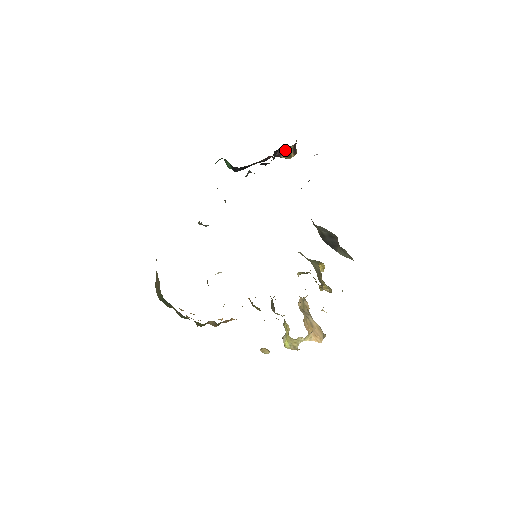
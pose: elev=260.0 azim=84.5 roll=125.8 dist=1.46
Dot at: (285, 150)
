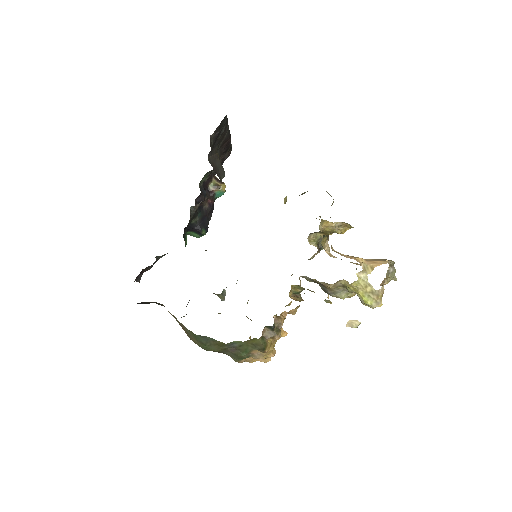
Dot at: (212, 186)
